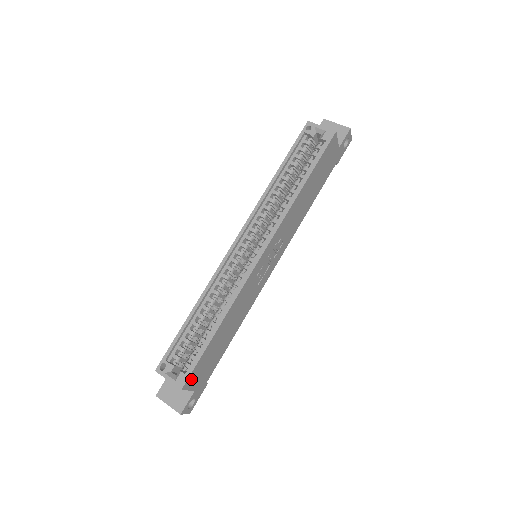
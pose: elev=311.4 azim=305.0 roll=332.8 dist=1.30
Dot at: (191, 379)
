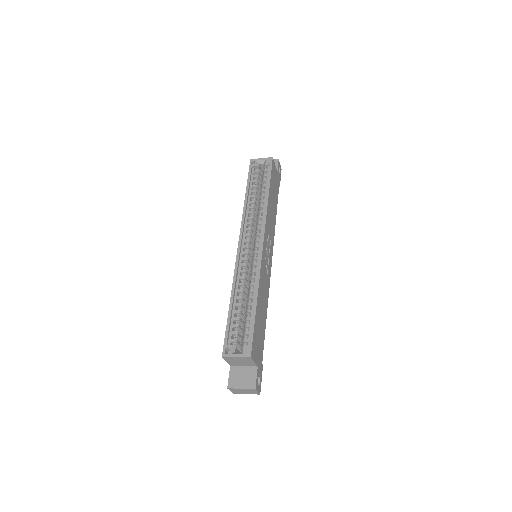
Dot at: (253, 350)
